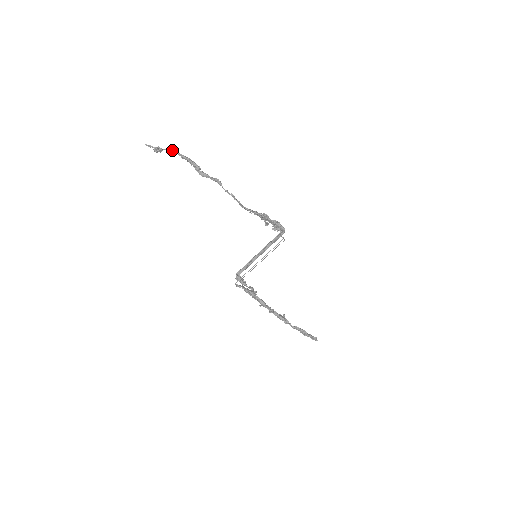
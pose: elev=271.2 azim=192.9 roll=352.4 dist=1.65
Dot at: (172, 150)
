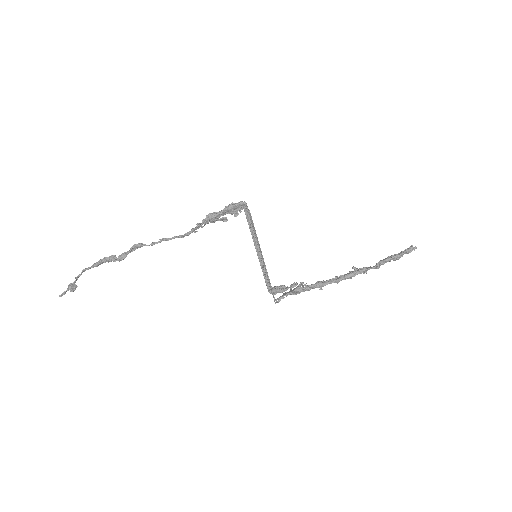
Dot at: (81, 273)
